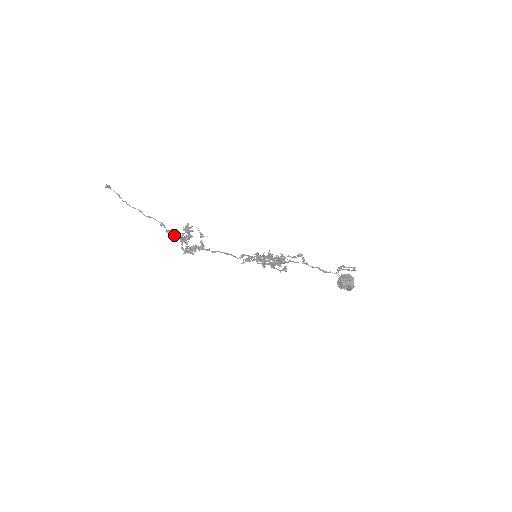
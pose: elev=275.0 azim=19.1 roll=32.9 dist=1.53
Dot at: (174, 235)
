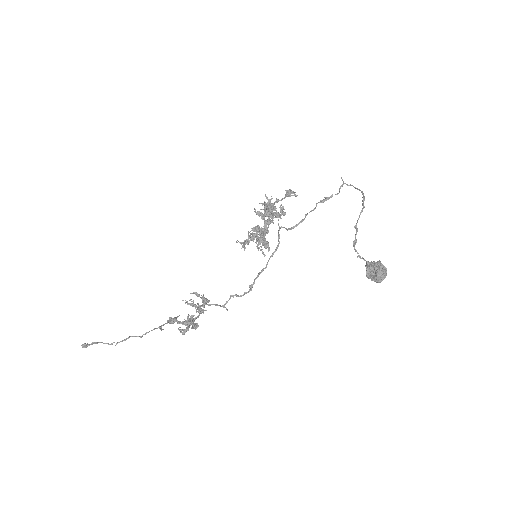
Dot at: (181, 330)
